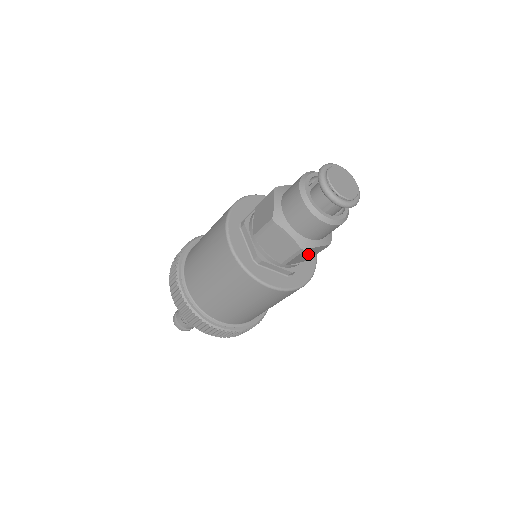
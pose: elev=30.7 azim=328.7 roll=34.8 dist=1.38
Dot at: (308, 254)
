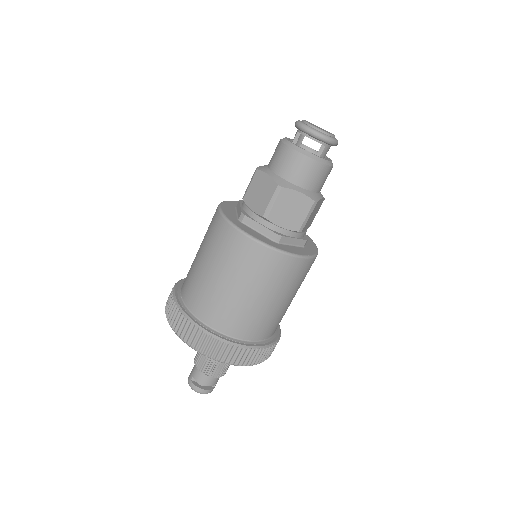
Dot at: (314, 213)
